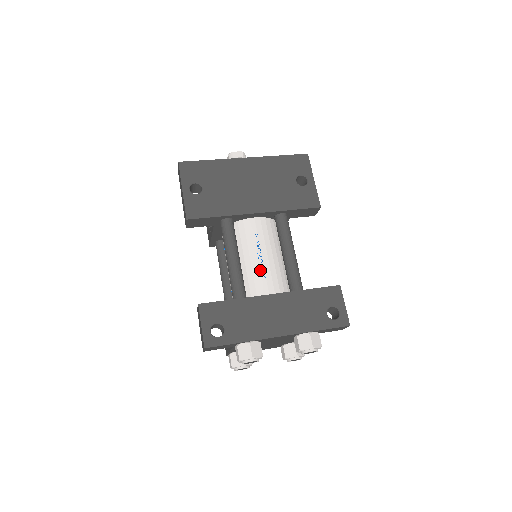
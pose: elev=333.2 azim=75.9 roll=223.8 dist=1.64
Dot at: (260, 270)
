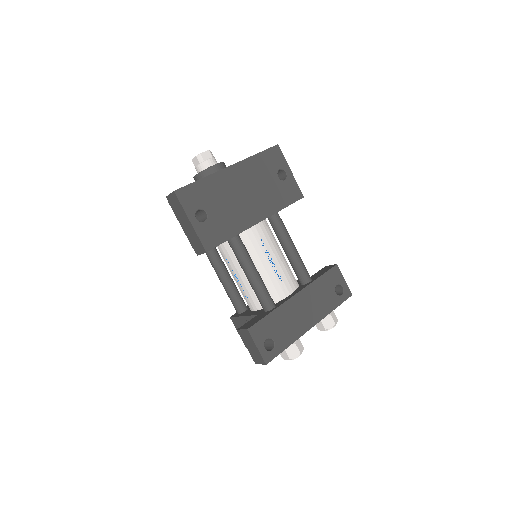
Dot at: (275, 274)
